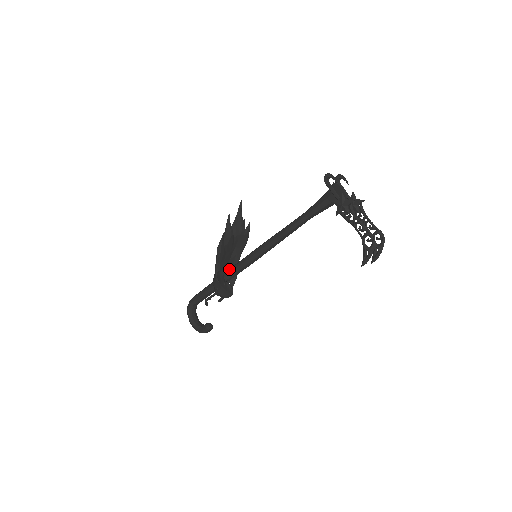
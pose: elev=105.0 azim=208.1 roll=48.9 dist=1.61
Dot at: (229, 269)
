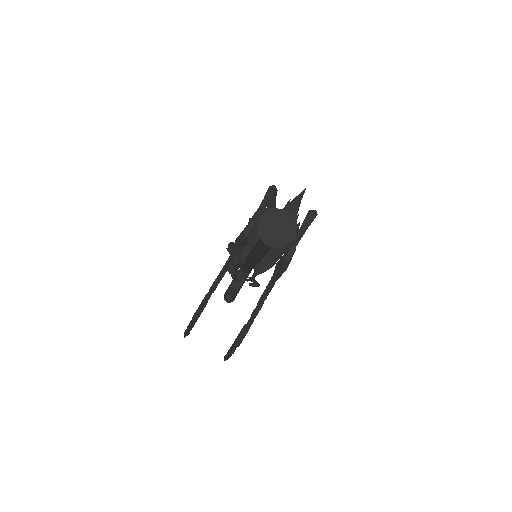
Dot at: occluded
